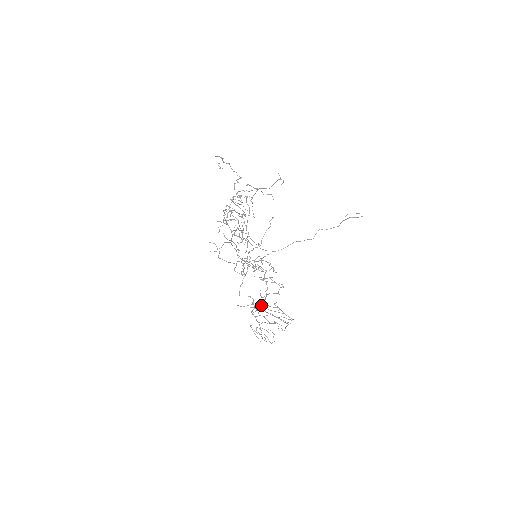
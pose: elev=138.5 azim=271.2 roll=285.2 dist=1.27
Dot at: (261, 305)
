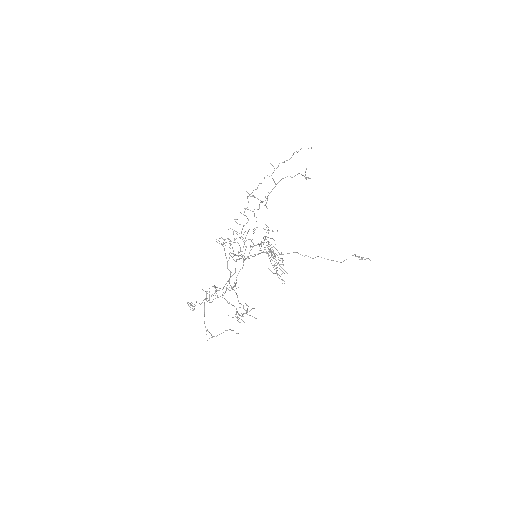
Dot at: (246, 305)
